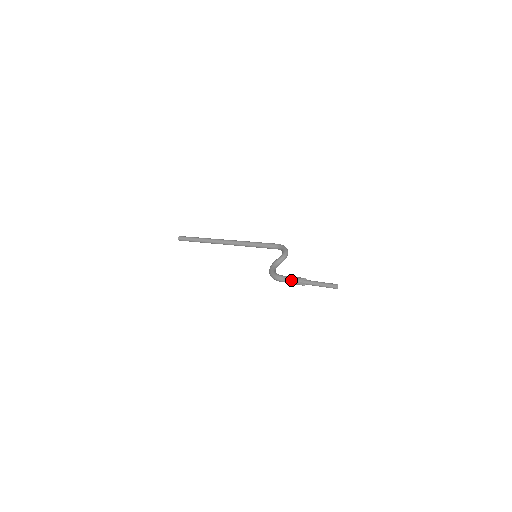
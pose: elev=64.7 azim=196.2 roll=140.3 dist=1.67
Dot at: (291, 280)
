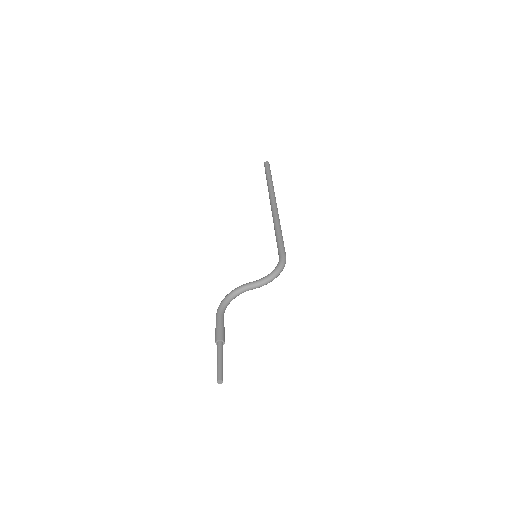
Dot at: (215, 329)
